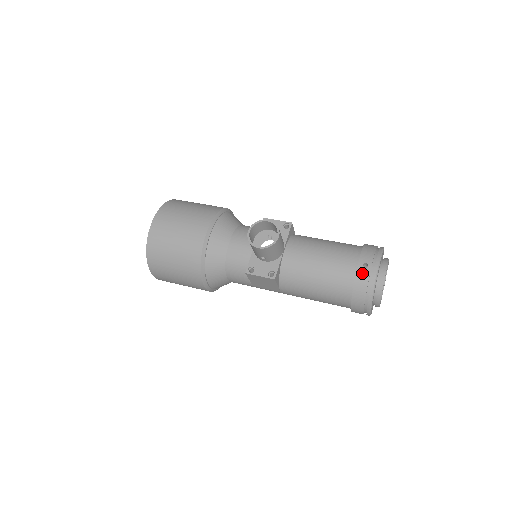
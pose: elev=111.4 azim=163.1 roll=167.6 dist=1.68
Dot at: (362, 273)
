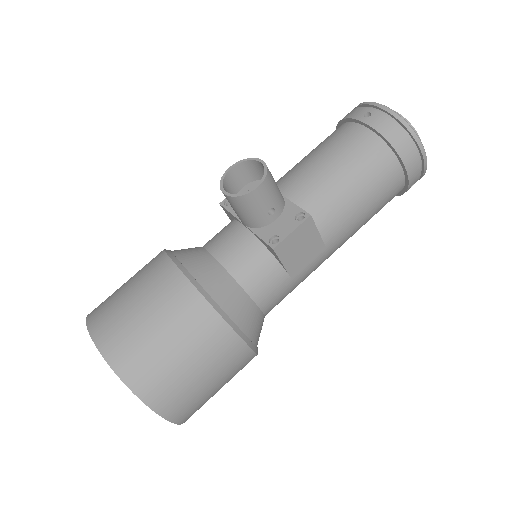
Dot at: (375, 120)
